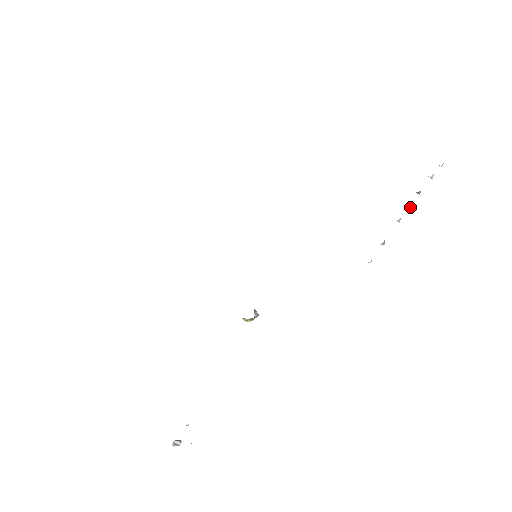
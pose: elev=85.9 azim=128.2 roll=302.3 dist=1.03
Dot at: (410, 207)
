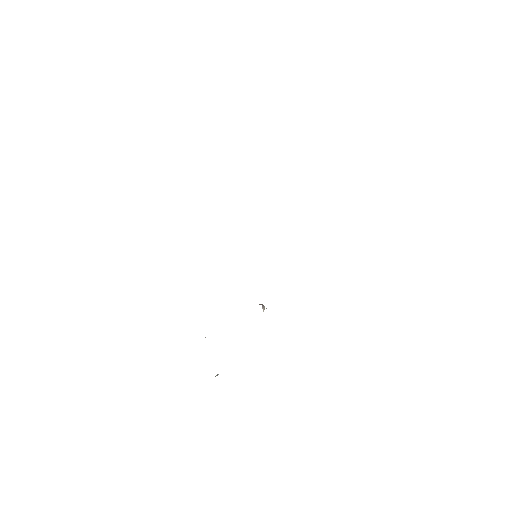
Dot at: occluded
